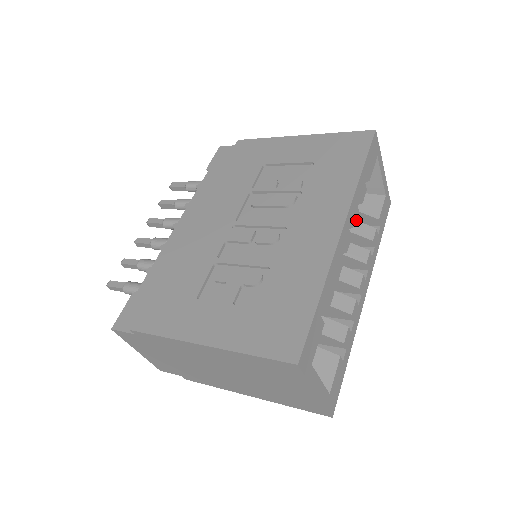
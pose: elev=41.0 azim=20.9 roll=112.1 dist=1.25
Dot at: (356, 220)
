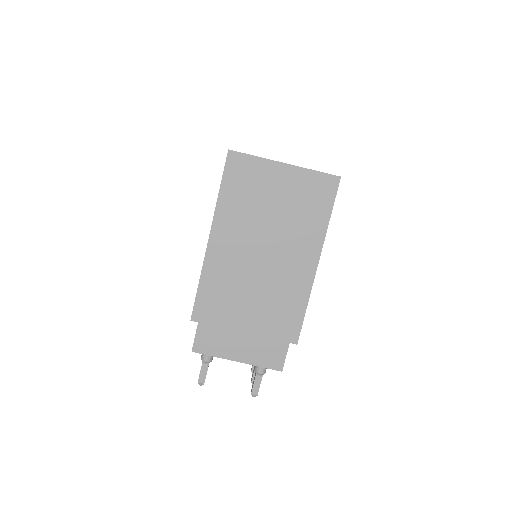
Dot at: occluded
